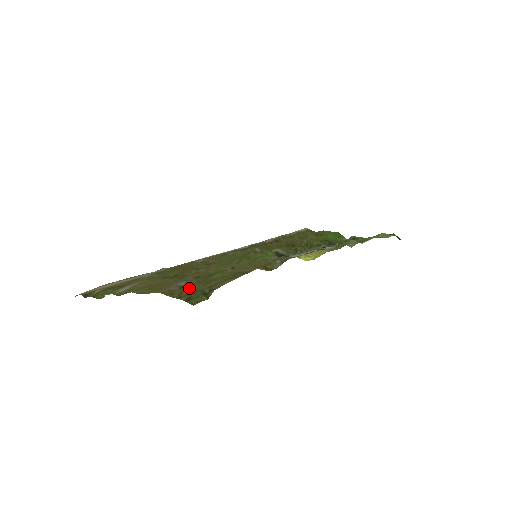
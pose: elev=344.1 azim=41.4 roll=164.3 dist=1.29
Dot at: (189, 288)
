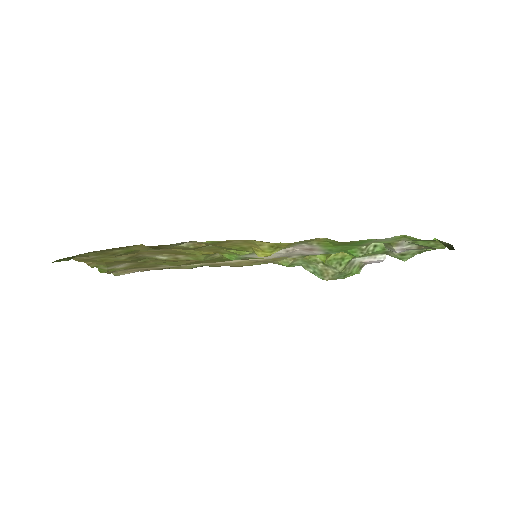
Dot at: (85, 256)
